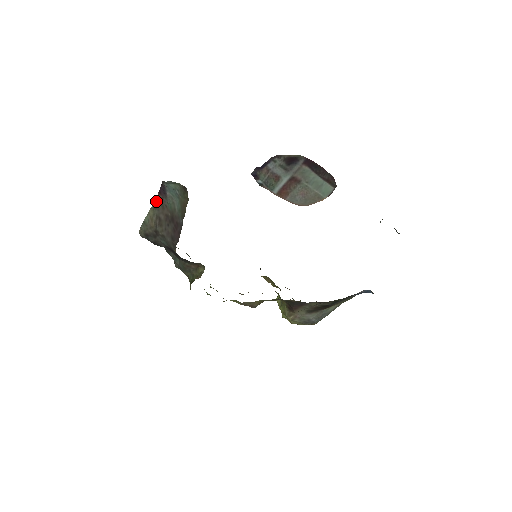
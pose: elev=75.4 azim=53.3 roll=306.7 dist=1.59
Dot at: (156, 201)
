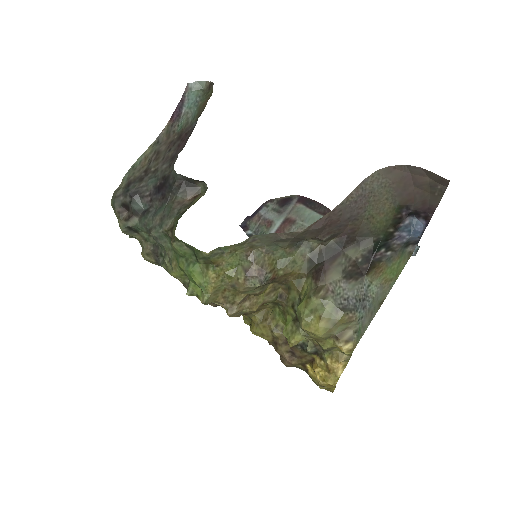
Dot at: (162, 134)
